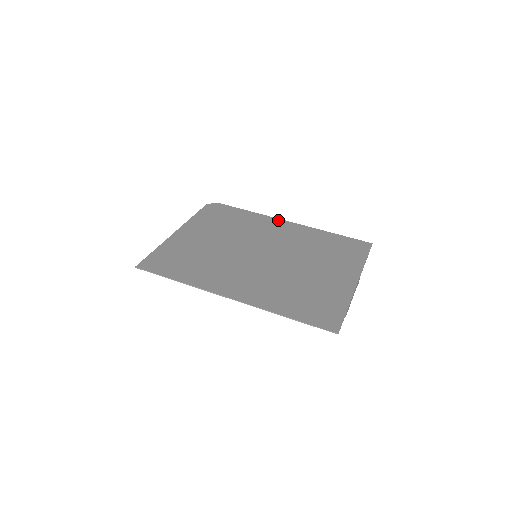
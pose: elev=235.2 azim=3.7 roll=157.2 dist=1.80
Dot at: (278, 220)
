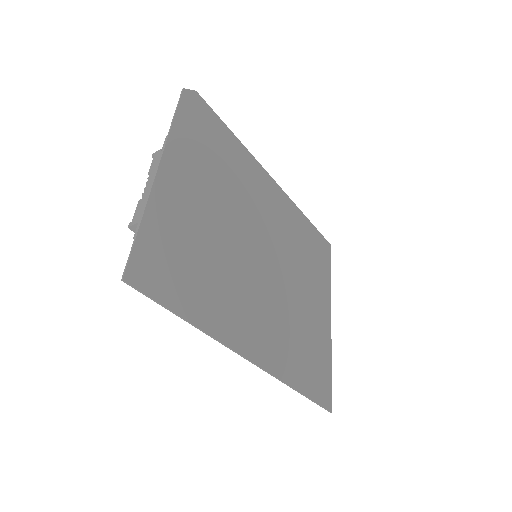
Dot at: (265, 172)
